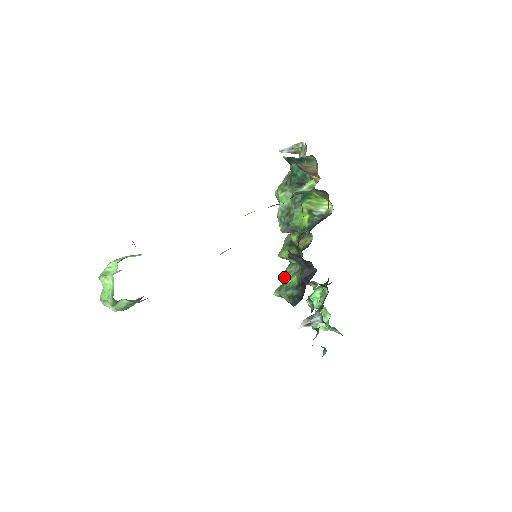
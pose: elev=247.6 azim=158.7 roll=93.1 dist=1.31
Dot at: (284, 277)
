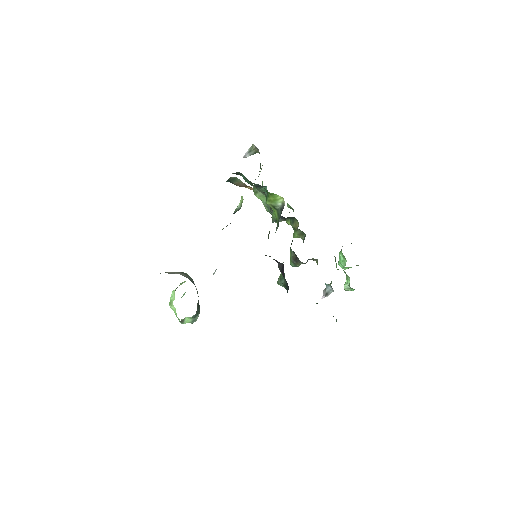
Dot at: (290, 262)
